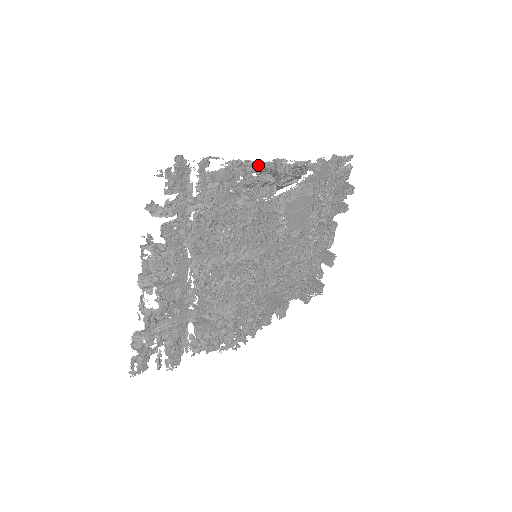
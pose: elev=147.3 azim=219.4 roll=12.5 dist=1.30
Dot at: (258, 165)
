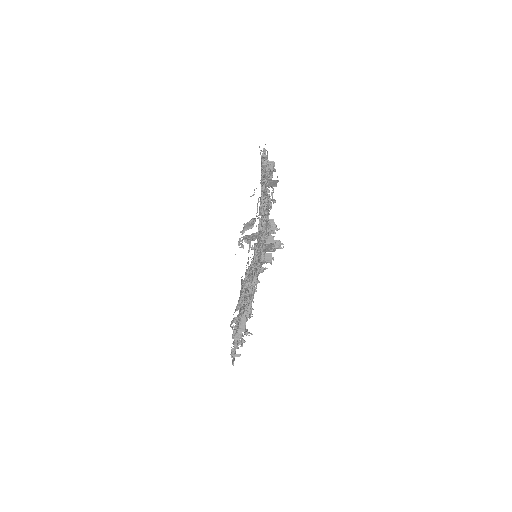
Dot at: (265, 234)
